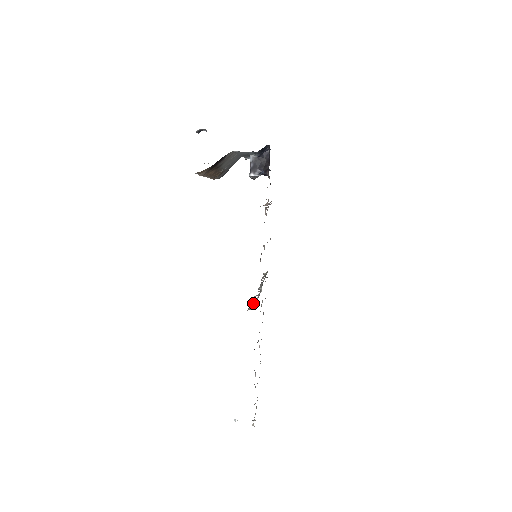
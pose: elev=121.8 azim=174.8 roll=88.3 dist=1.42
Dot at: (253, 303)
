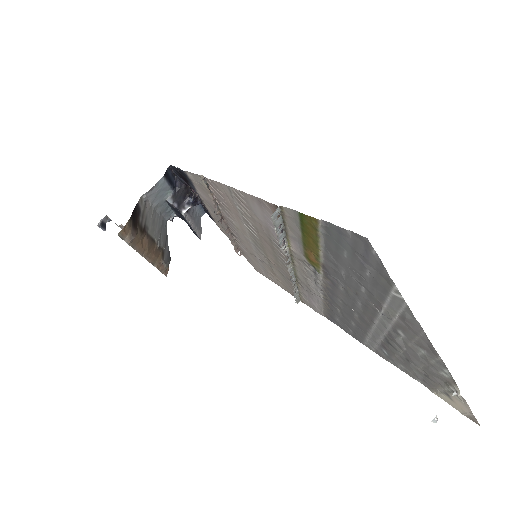
Dot at: (278, 231)
